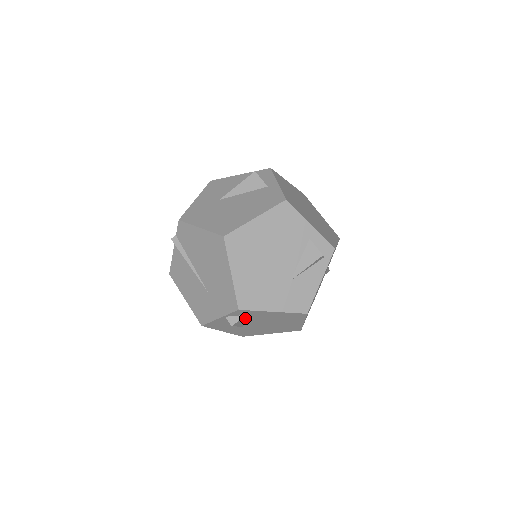
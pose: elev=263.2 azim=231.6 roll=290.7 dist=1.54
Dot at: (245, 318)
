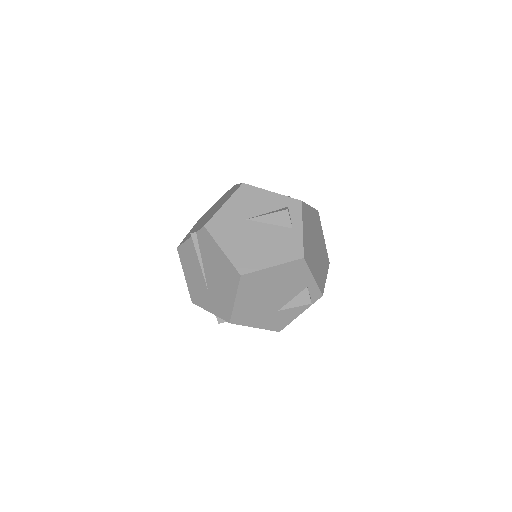
Dot at: occluded
